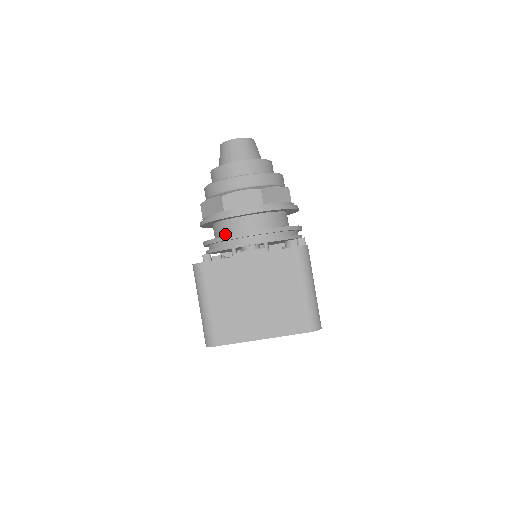
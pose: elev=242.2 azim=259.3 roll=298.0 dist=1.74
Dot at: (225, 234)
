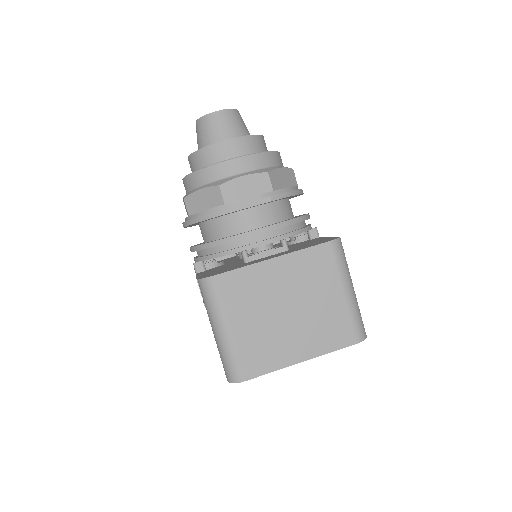
Dot at: (224, 234)
